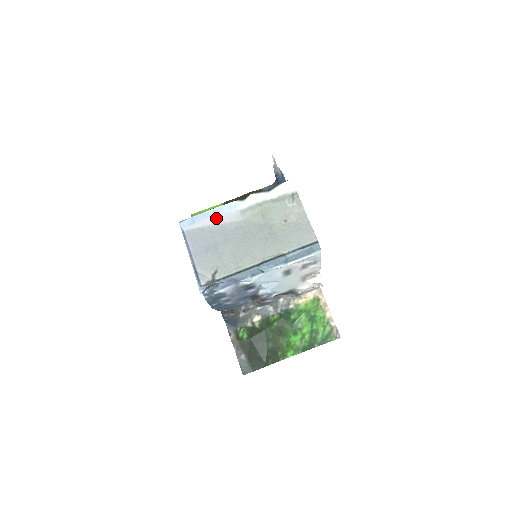
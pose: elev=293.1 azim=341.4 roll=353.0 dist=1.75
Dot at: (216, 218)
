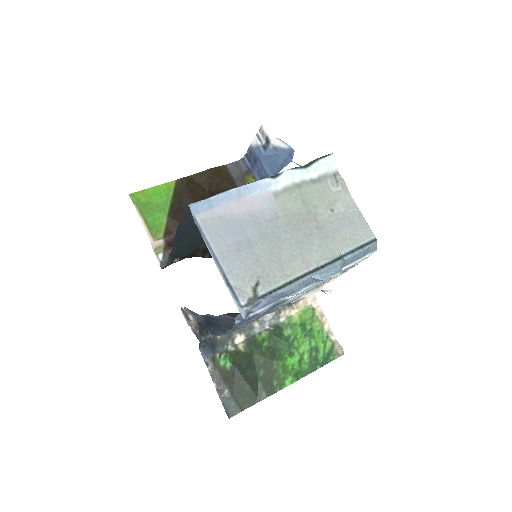
Dot at: (242, 202)
